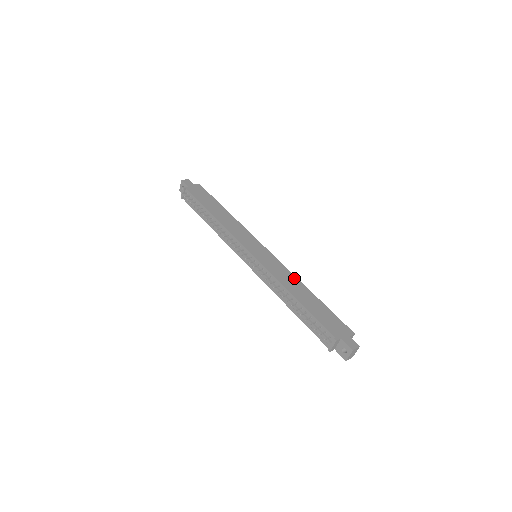
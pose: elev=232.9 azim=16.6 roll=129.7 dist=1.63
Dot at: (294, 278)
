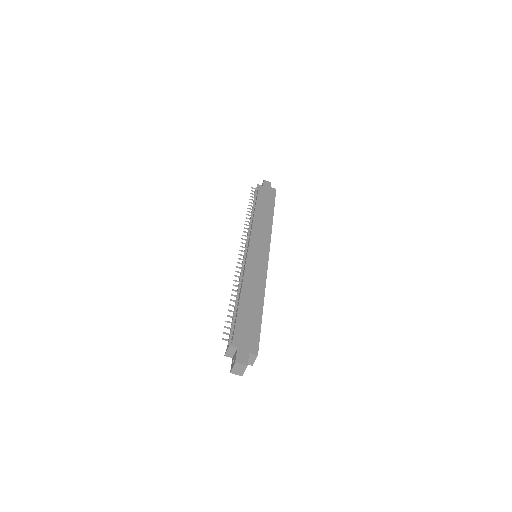
Dot at: (262, 285)
